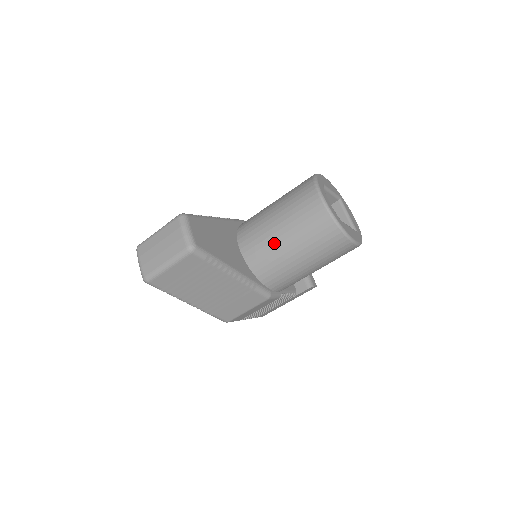
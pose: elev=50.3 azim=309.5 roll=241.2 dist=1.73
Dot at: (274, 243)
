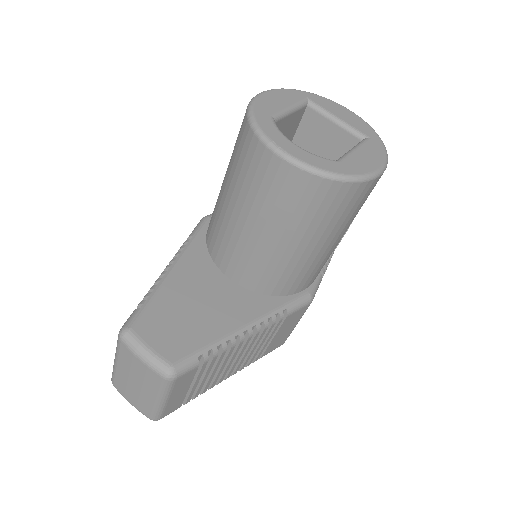
Dot at: (267, 253)
